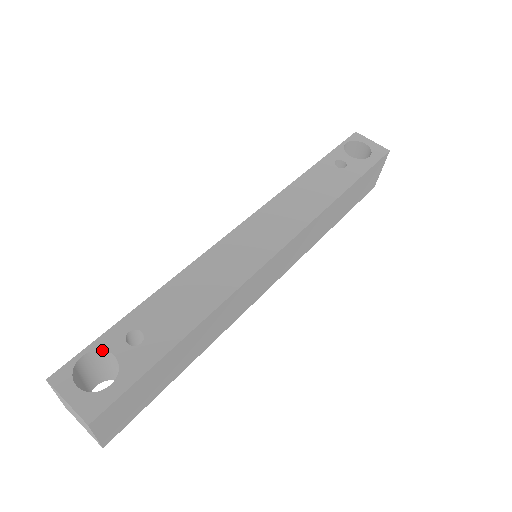
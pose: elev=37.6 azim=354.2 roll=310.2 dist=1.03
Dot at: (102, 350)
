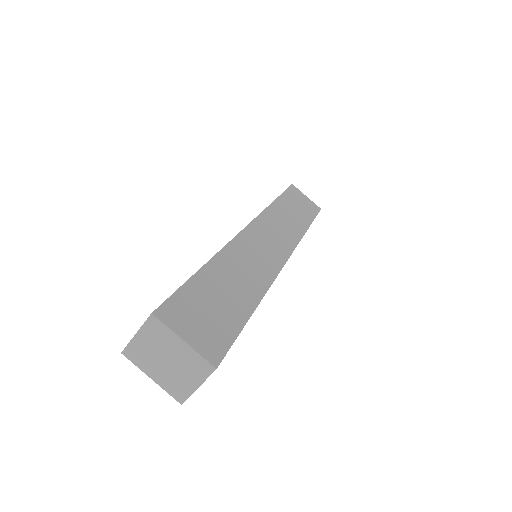
Dot at: occluded
